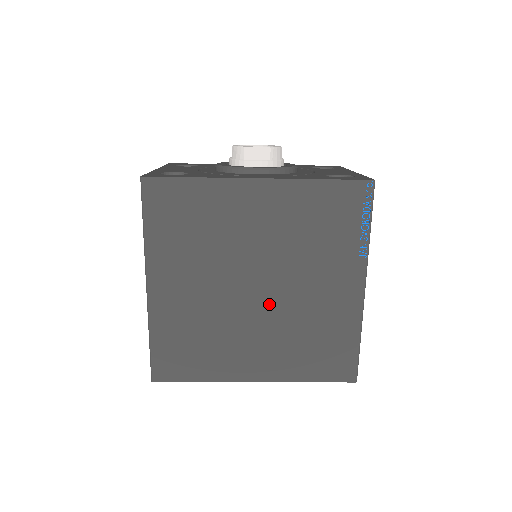
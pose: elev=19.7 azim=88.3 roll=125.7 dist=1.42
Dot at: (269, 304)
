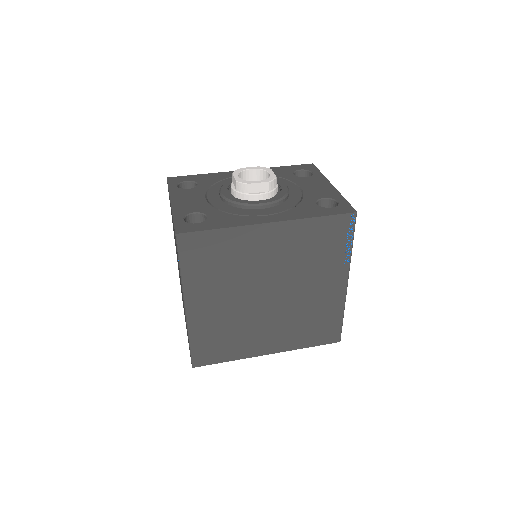
Dot at: (279, 305)
